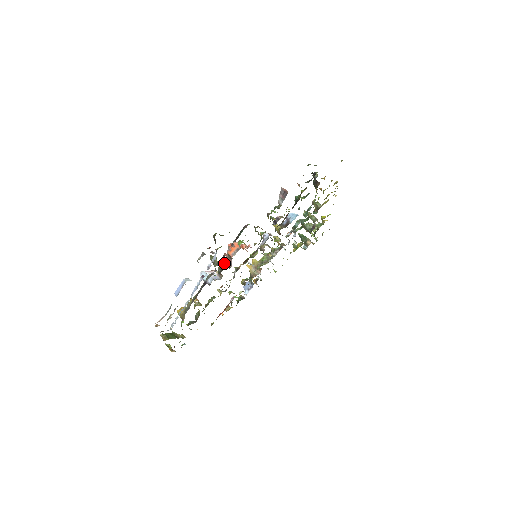
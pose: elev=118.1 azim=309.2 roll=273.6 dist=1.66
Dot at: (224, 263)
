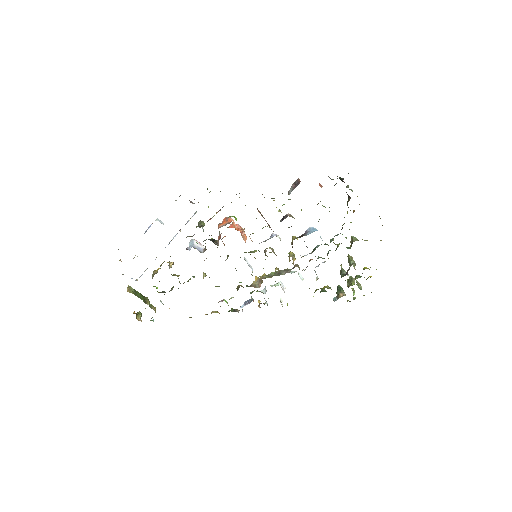
Dot at: occluded
